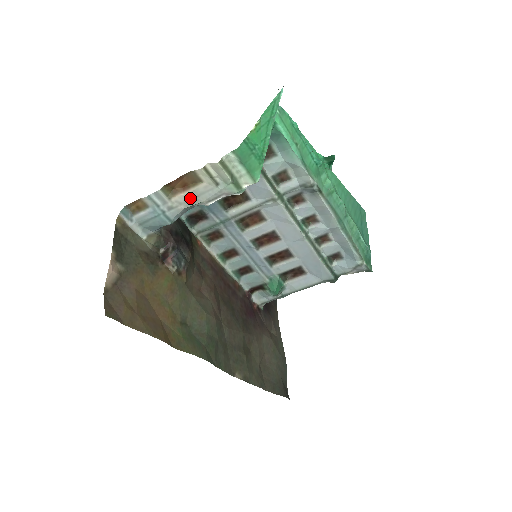
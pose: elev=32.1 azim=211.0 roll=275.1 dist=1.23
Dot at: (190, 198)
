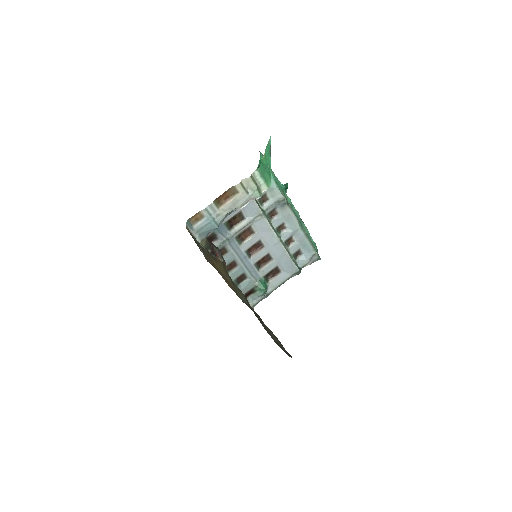
Dot at: (231, 205)
